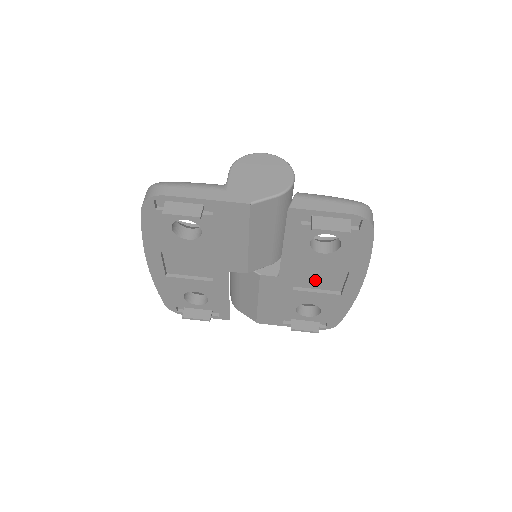
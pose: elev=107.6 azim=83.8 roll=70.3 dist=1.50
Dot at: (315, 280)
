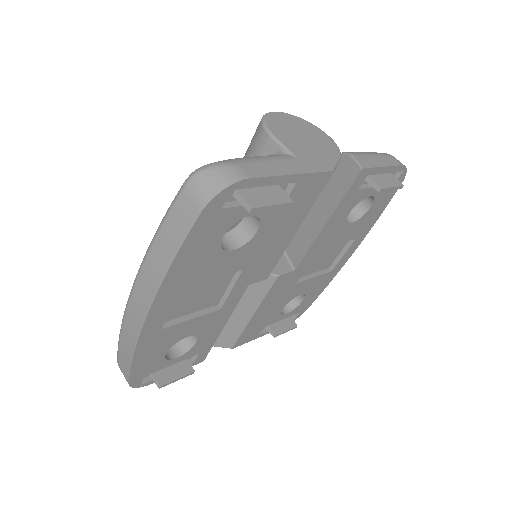
Dot at: (317, 262)
